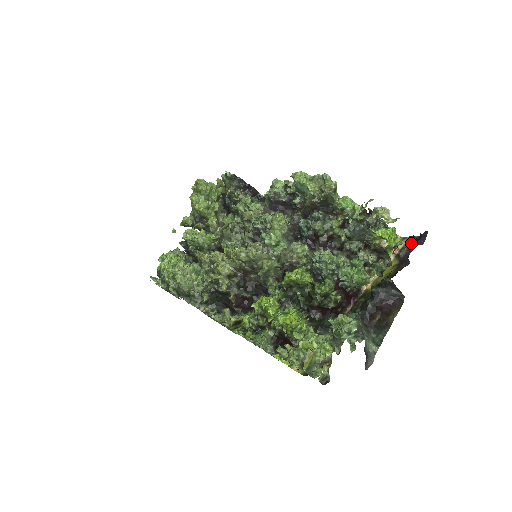
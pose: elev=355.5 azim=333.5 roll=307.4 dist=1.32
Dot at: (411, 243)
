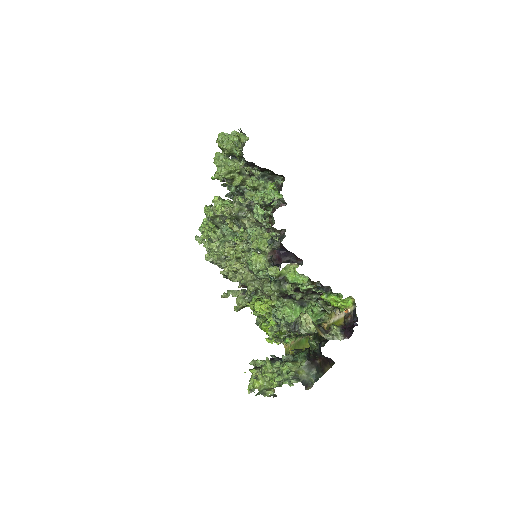
Dot at: (339, 335)
